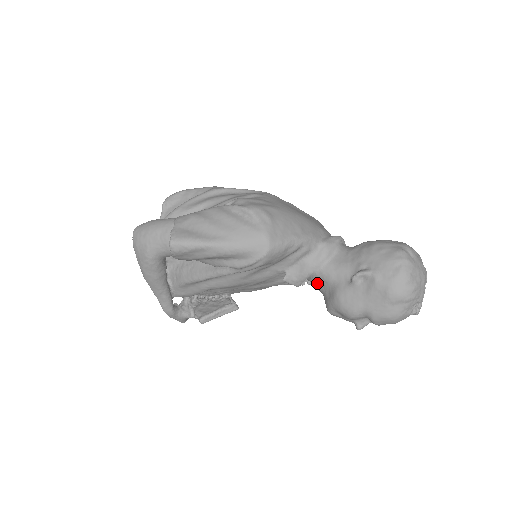
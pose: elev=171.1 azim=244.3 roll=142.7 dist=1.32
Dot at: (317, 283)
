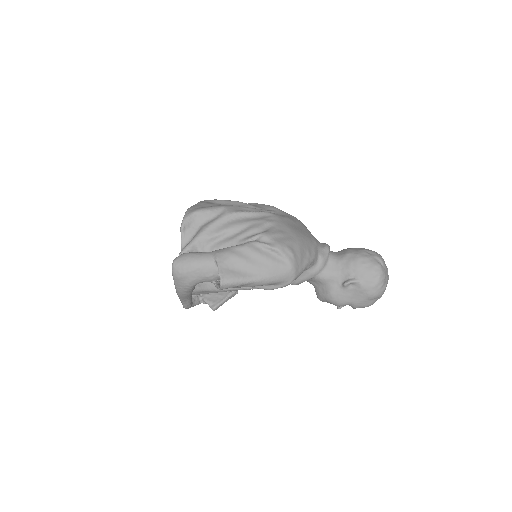
Dot at: (312, 281)
